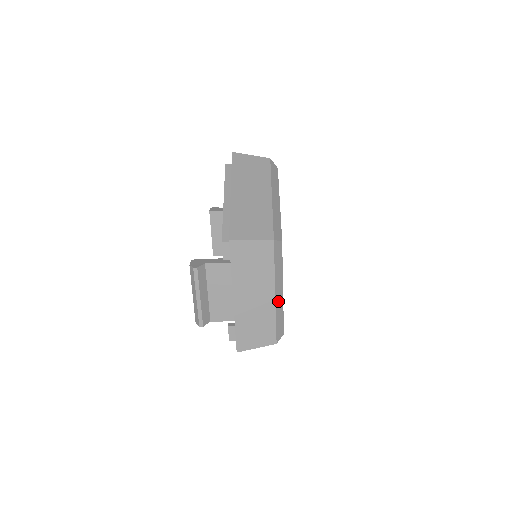
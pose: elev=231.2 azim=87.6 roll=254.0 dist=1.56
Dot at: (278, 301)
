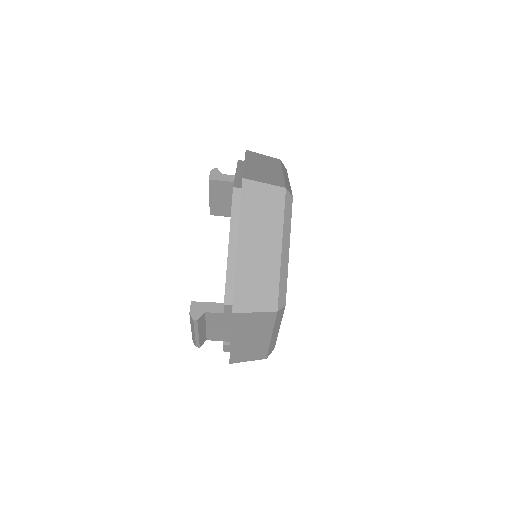
Dot at: (273, 338)
